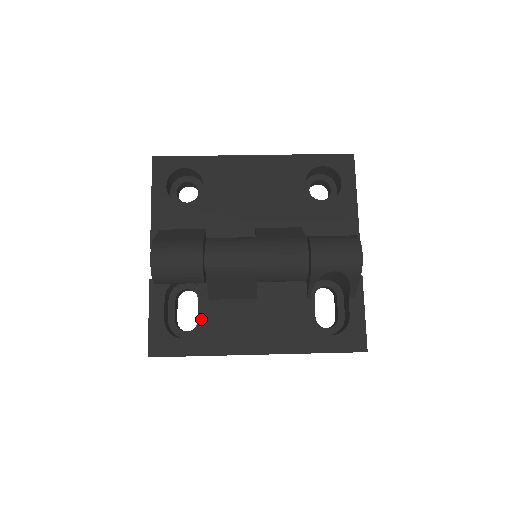
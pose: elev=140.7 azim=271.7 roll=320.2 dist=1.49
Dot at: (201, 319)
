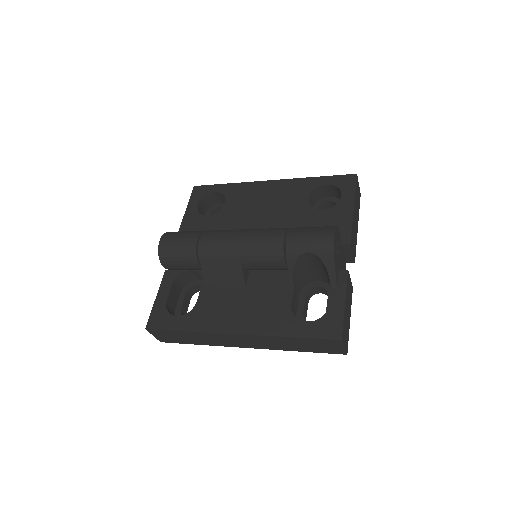
Dot at: occluded
